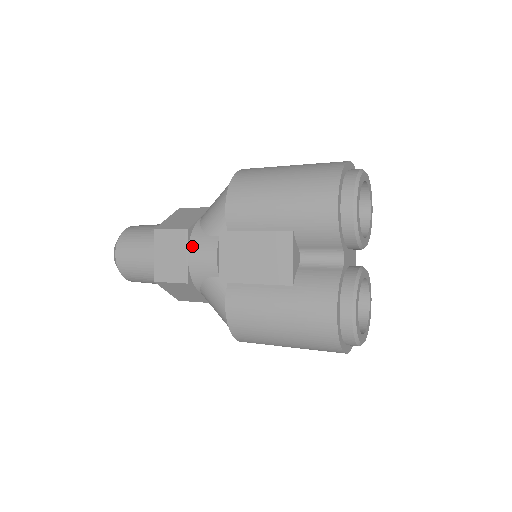
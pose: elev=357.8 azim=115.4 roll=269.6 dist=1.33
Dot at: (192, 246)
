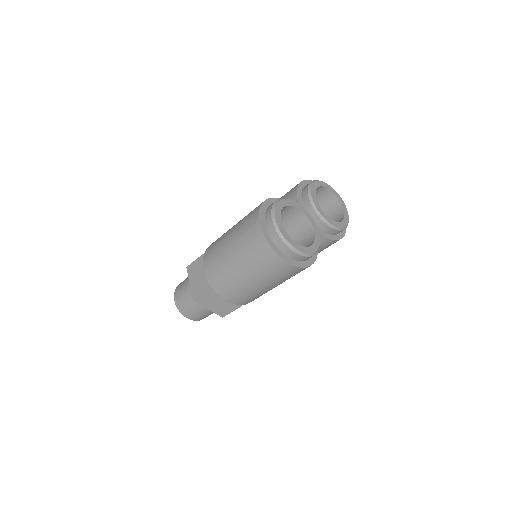
Dot at: occluded
